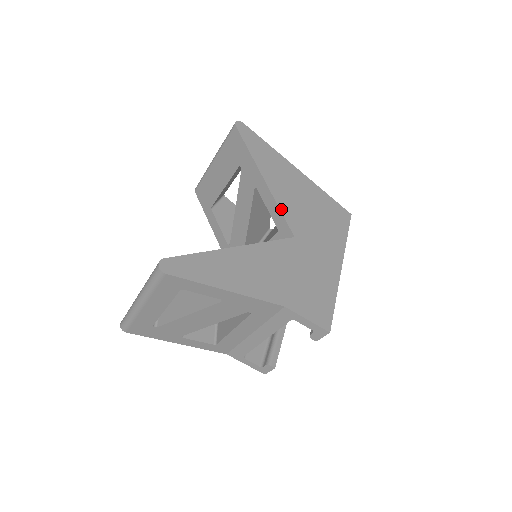
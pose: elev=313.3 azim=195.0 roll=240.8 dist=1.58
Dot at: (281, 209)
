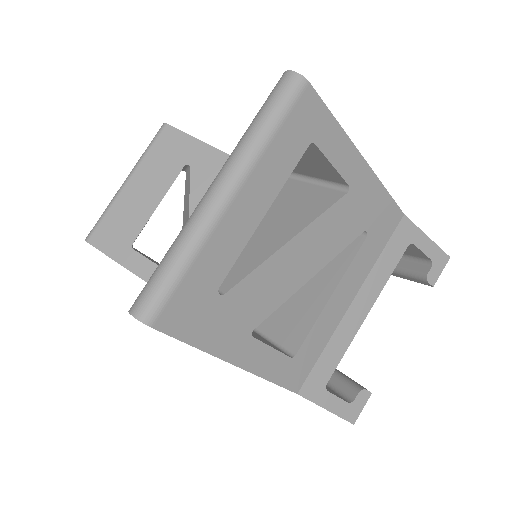
Dot at: occluded
